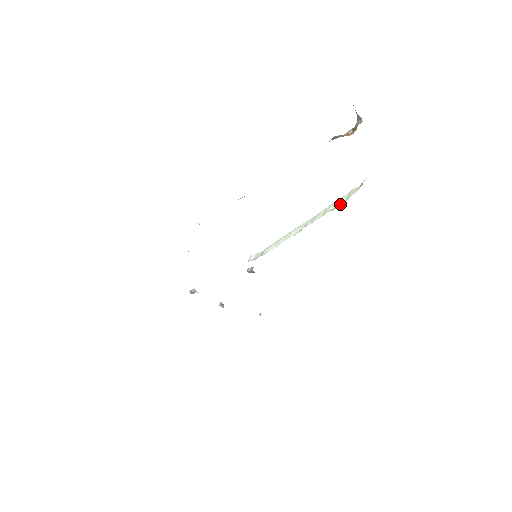
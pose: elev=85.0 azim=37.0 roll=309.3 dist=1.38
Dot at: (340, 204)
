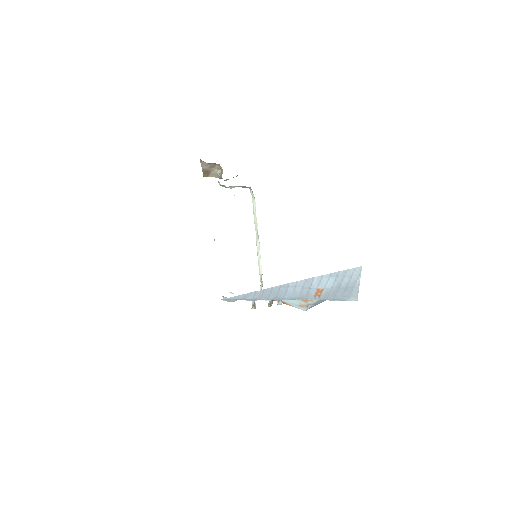
Dot at: (255, 206)
